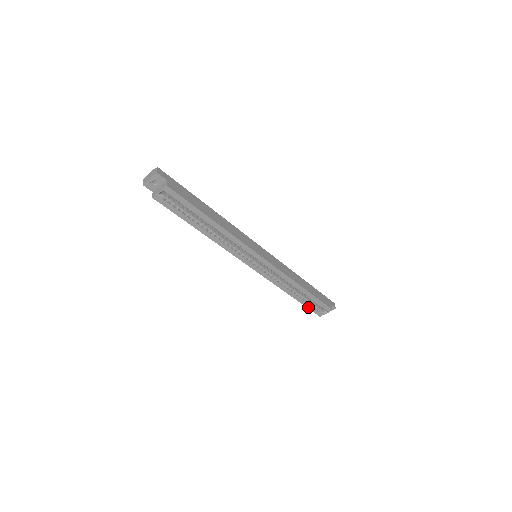
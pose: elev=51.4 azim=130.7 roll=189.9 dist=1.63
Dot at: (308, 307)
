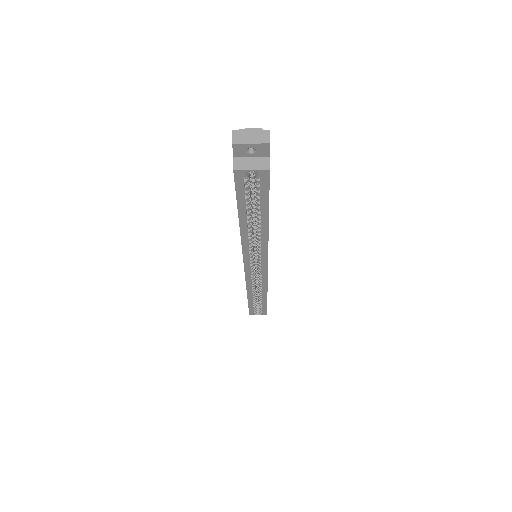
Dot at: (250, 307)
